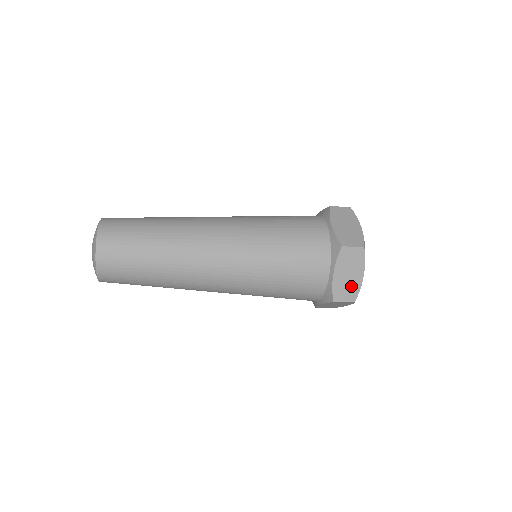
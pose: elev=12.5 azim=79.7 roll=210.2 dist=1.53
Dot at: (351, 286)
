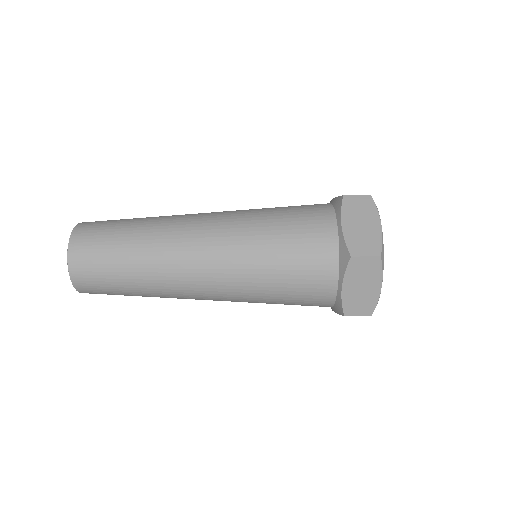
Dot at: (369, 237)
